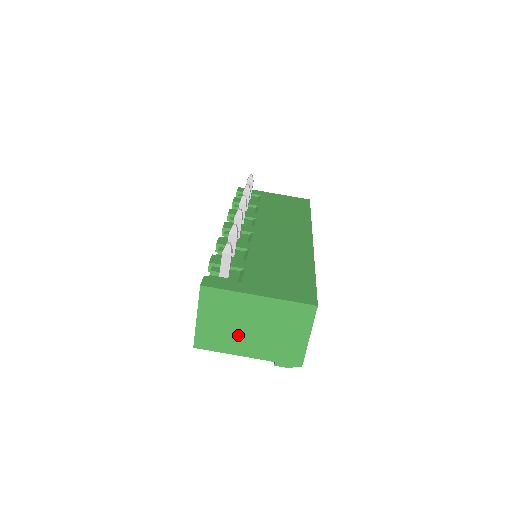
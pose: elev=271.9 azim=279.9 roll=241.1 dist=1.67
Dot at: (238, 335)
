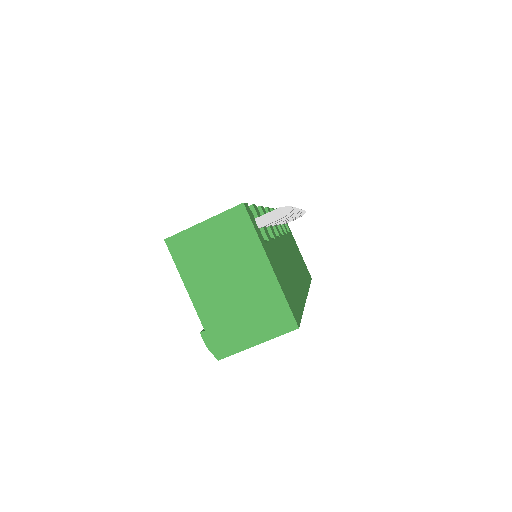
Dot at: (211, 274)
